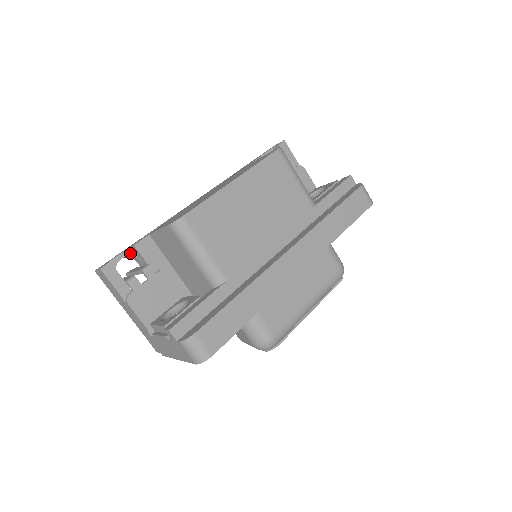
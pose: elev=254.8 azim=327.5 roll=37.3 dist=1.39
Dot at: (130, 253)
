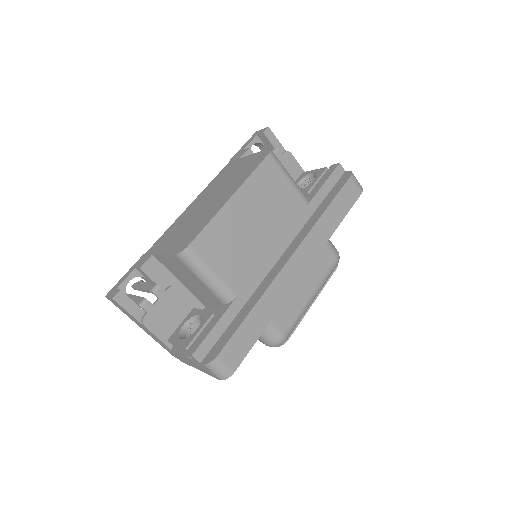
Dot at: (136, 274)
